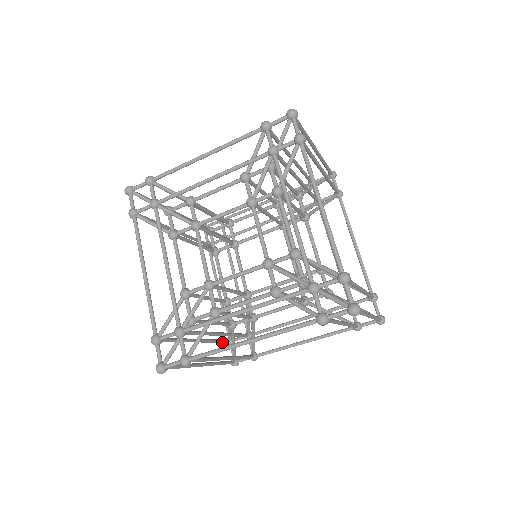
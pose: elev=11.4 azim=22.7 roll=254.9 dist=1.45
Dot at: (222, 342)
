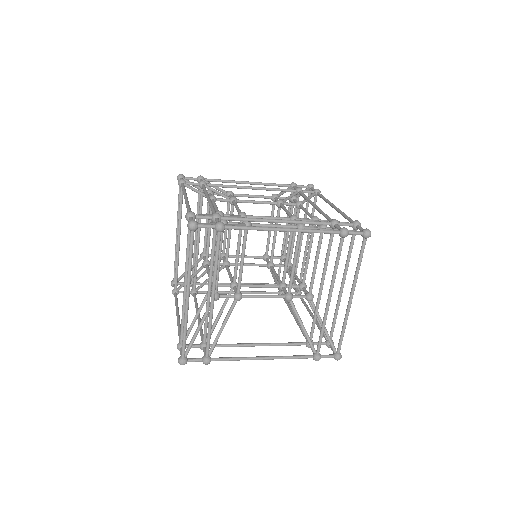
Dot at: occluded
